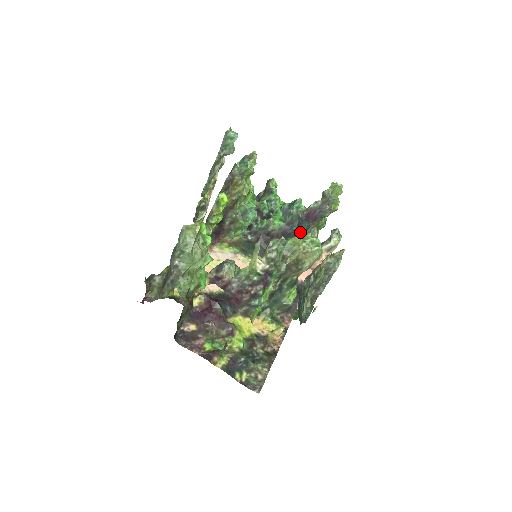
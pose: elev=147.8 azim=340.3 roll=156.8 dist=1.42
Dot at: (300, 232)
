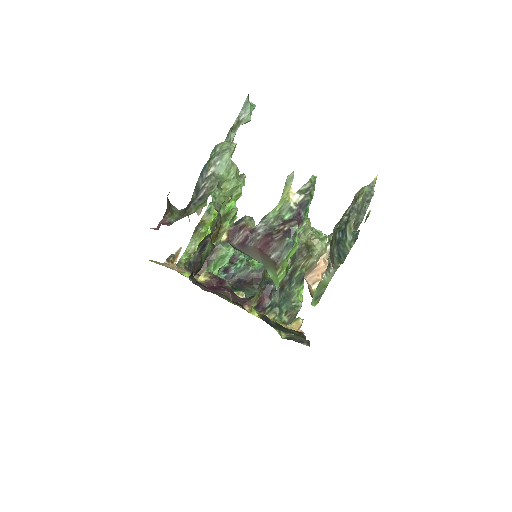
Dot at: occluded
